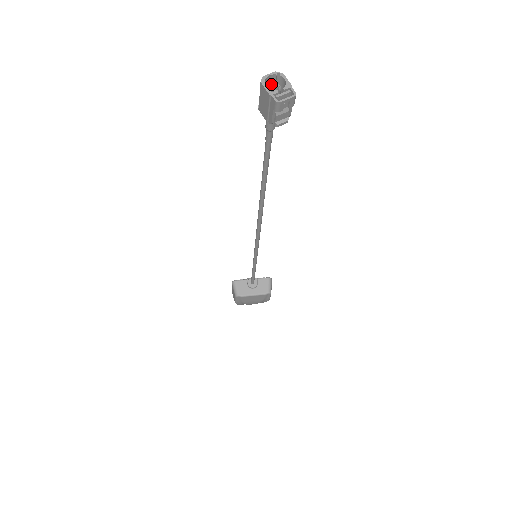
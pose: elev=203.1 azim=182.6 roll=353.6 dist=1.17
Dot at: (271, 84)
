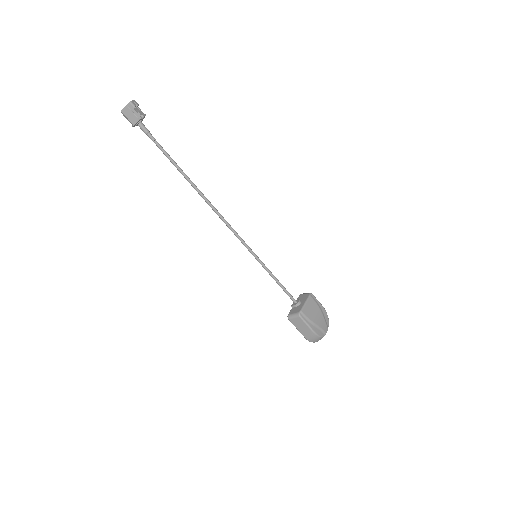
Dot at: (126, 113)
